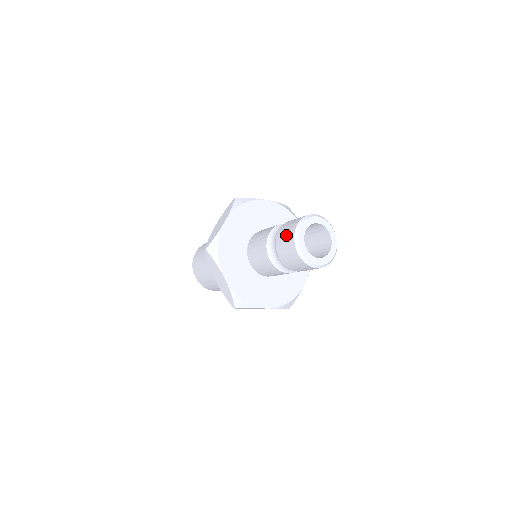
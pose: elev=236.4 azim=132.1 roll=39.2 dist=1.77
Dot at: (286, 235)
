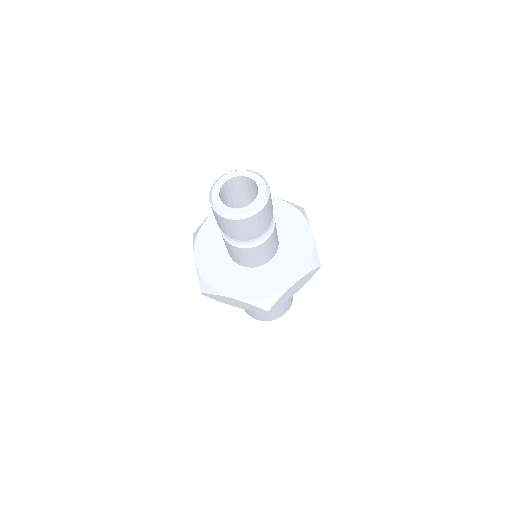
Dot at: (215, 217)
